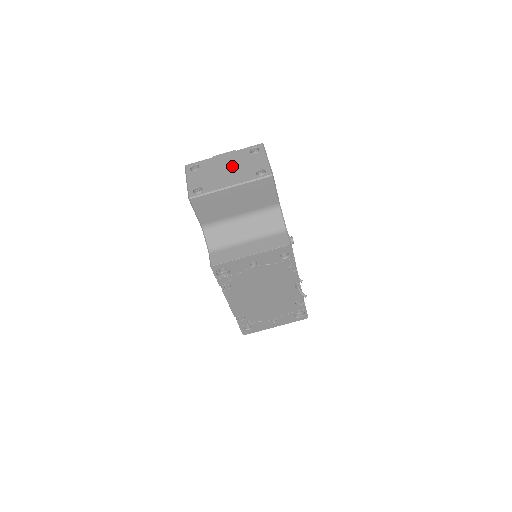
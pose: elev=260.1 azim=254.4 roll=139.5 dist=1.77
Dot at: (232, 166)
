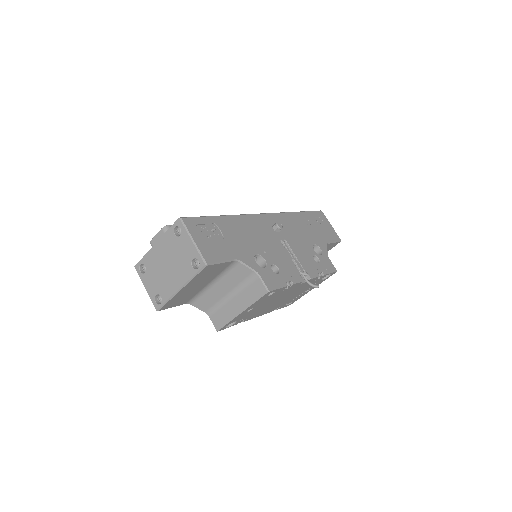
Dot at: (169, 260)
